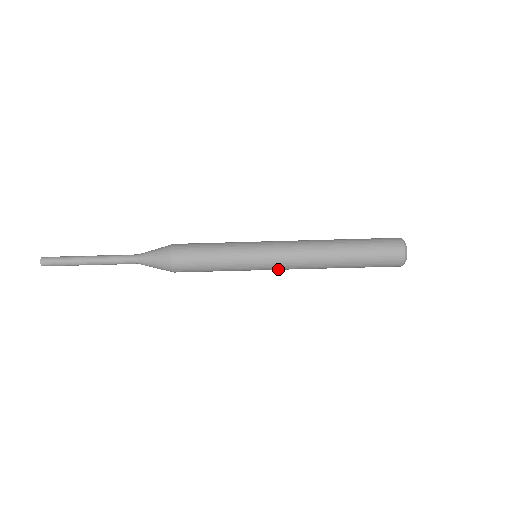
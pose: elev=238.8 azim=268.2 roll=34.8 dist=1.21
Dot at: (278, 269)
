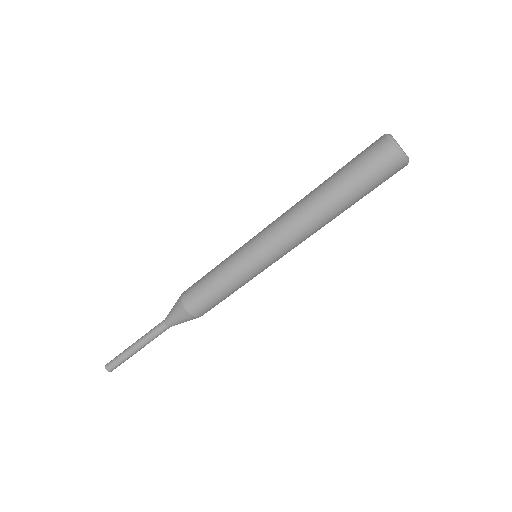
Dot at: occluded
